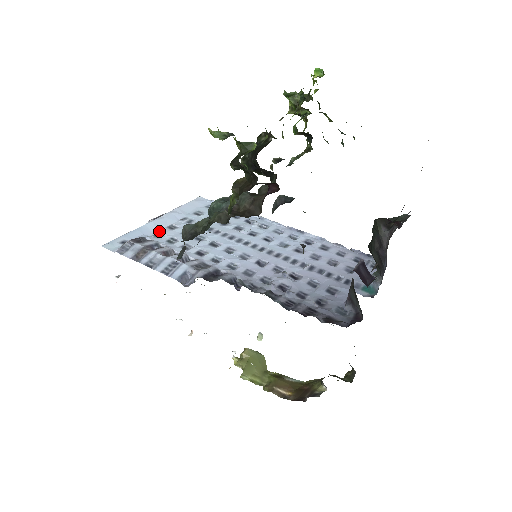
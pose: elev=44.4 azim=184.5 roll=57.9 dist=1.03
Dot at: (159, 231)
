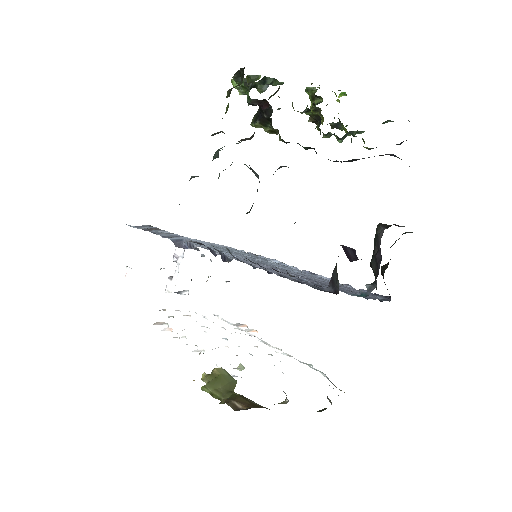
Dot at: occluded
